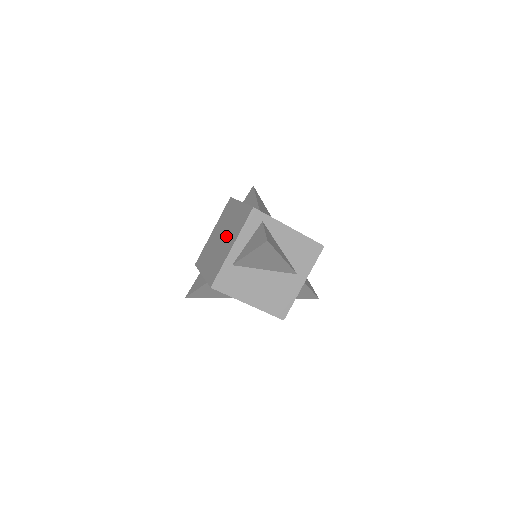
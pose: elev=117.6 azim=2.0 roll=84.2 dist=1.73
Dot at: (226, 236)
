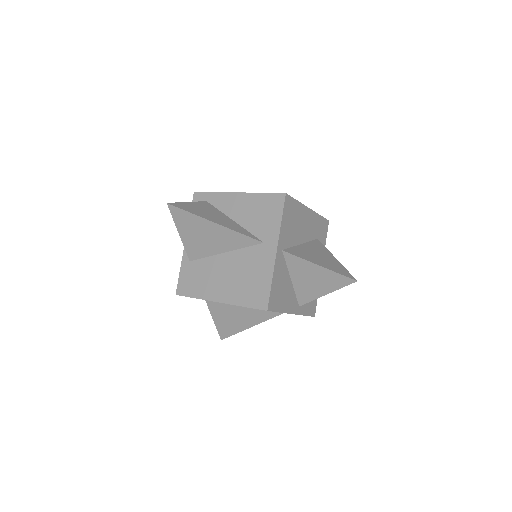
Dot at: occluded
